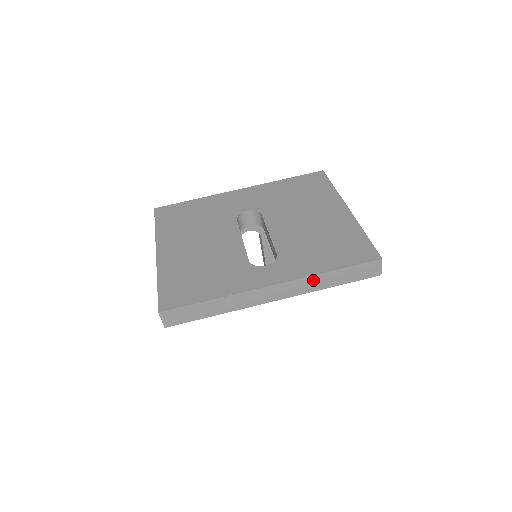
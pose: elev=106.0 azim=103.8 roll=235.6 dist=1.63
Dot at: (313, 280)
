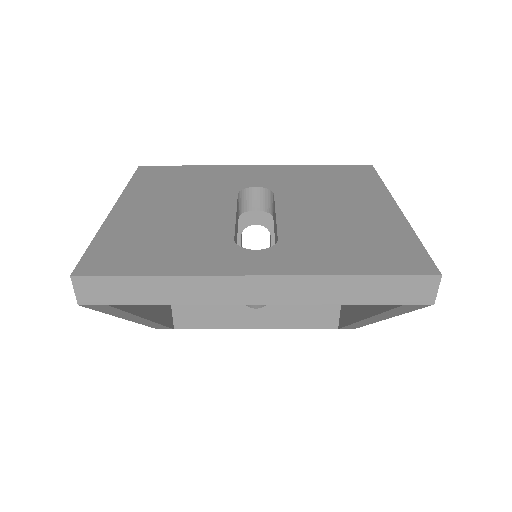
Dot at: (323, 284)
